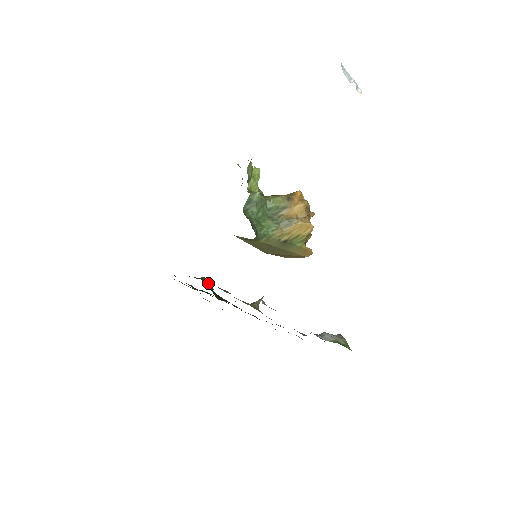
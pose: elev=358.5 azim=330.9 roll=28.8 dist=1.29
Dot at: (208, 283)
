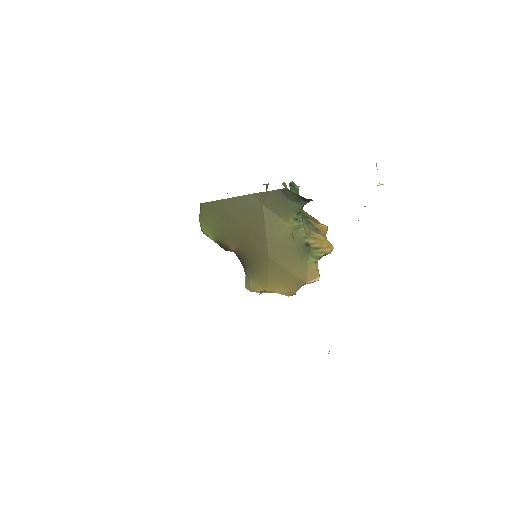
Dot at: occluded
